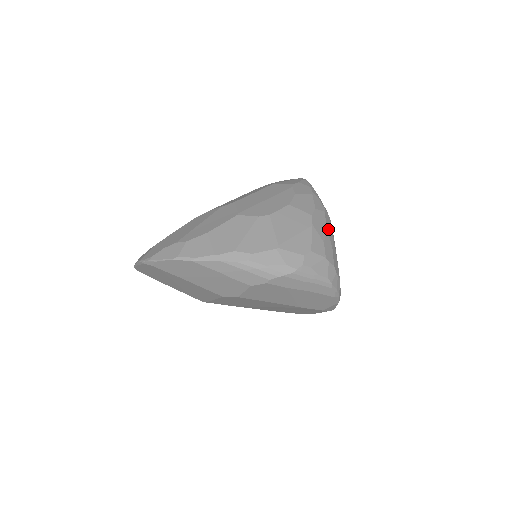
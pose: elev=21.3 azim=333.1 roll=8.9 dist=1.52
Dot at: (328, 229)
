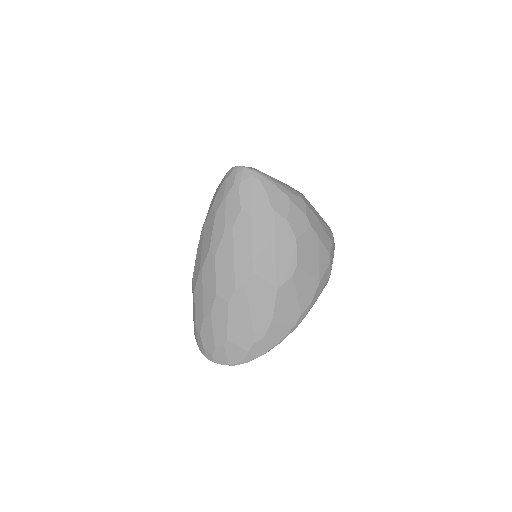
Dot at: (315, 213)
